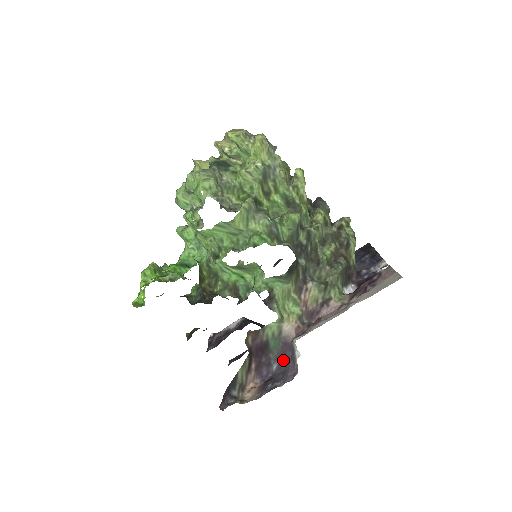
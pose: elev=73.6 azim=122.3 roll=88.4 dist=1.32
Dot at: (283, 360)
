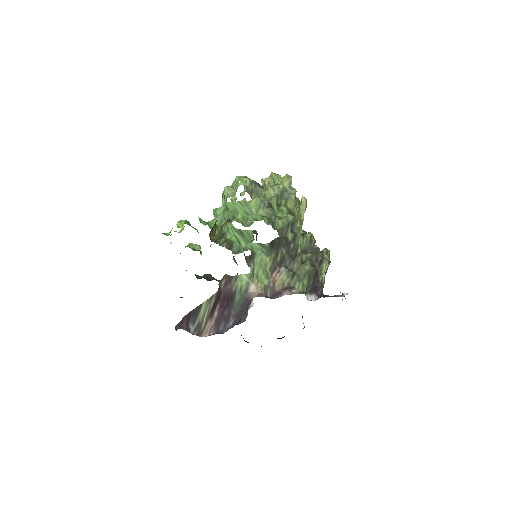
Dot at: (239, 315)
